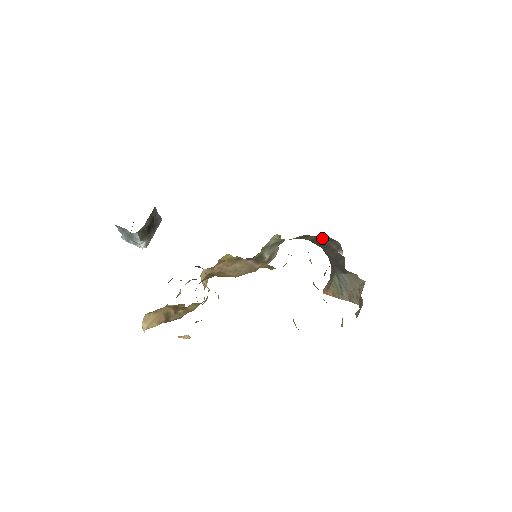
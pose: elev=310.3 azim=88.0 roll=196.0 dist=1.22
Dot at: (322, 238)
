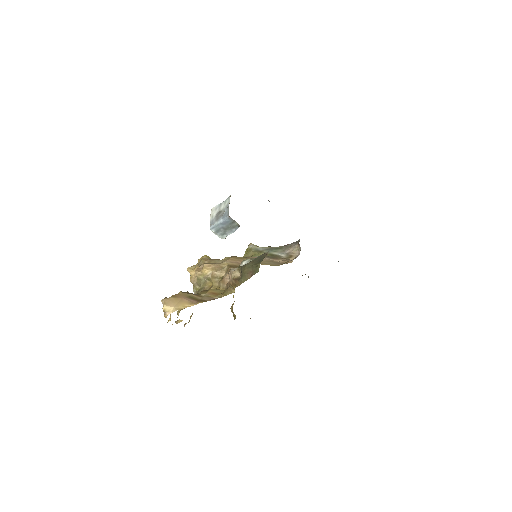
Dot at: occluded
